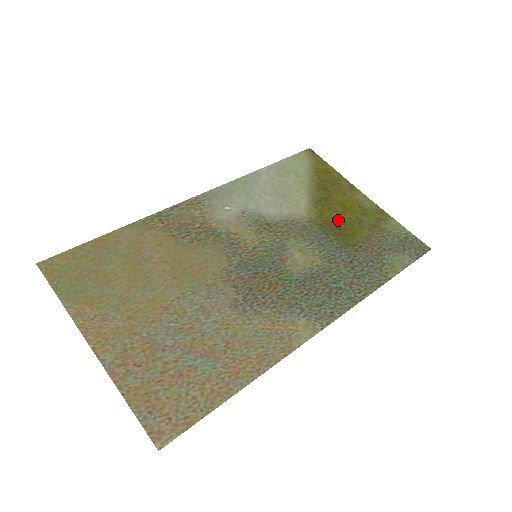
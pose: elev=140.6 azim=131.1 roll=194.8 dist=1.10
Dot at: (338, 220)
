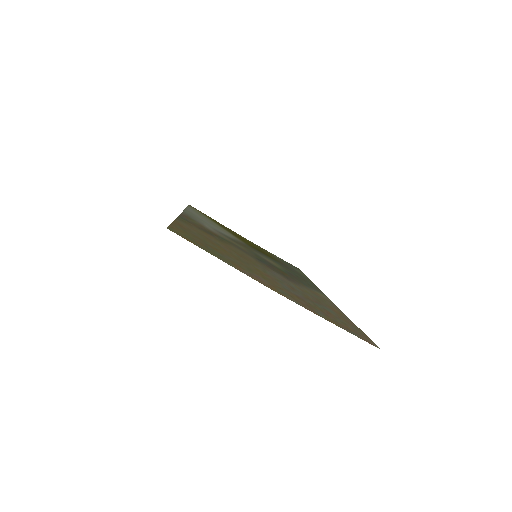
Dot at: (254, 247)
